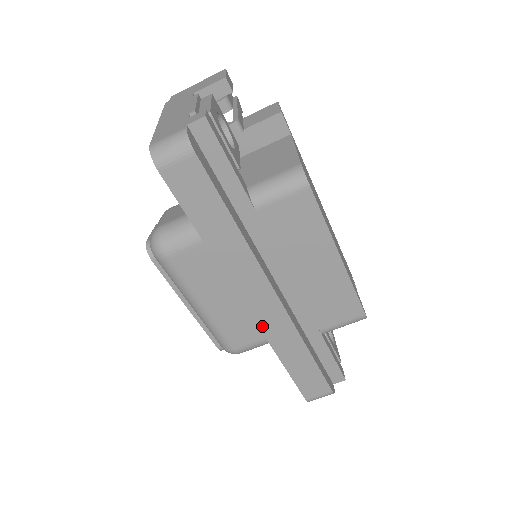
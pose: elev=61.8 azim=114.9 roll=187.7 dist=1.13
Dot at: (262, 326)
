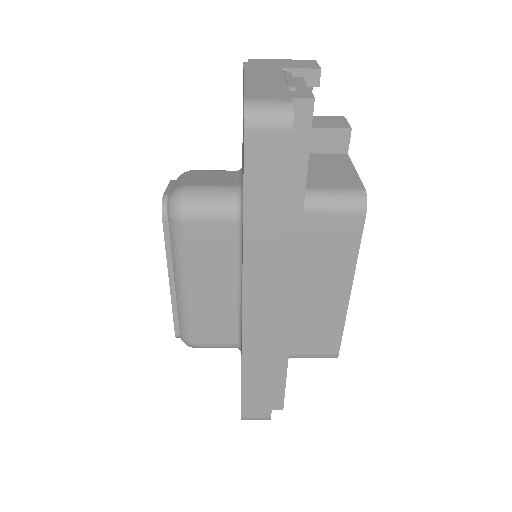
Dot at: (246, 331)
